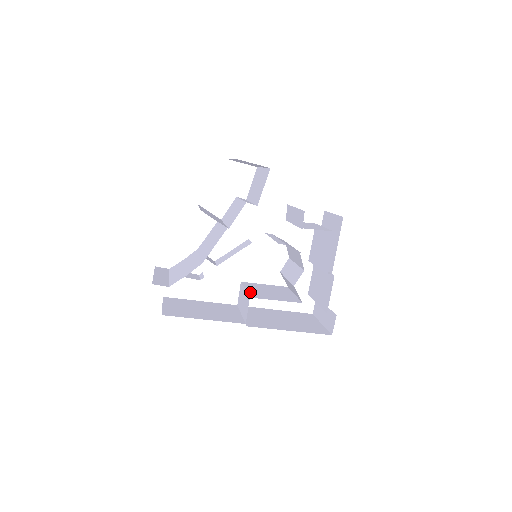
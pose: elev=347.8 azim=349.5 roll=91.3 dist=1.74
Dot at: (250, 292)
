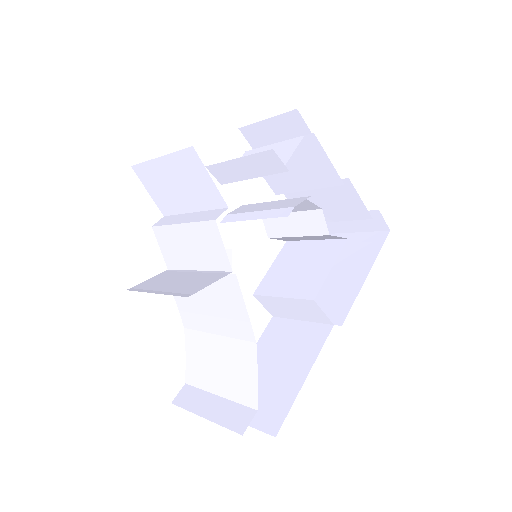
Dot at: (294, 294)
